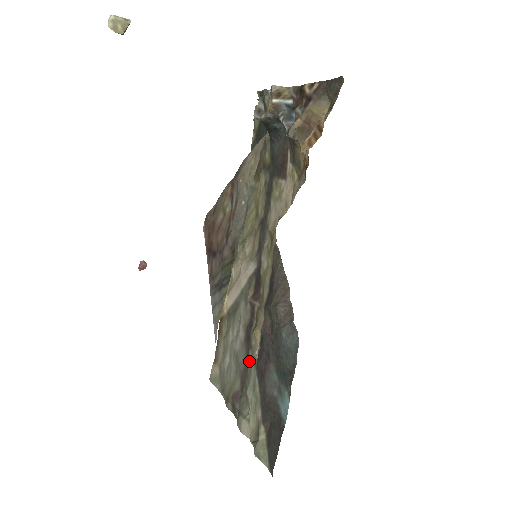
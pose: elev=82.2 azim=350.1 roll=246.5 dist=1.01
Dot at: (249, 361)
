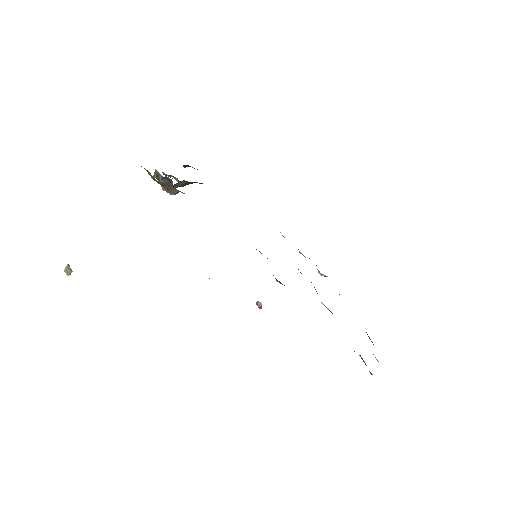
Dot at: occluded
